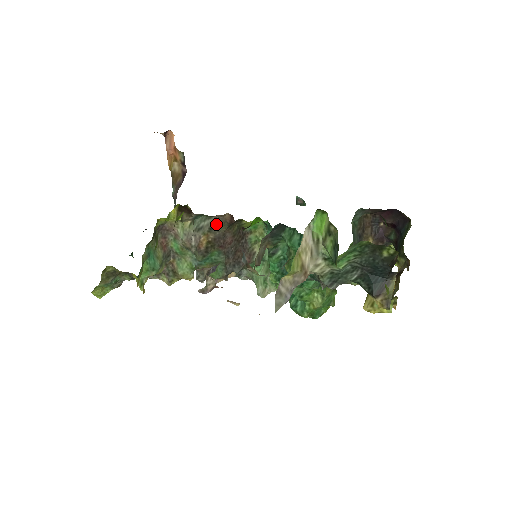
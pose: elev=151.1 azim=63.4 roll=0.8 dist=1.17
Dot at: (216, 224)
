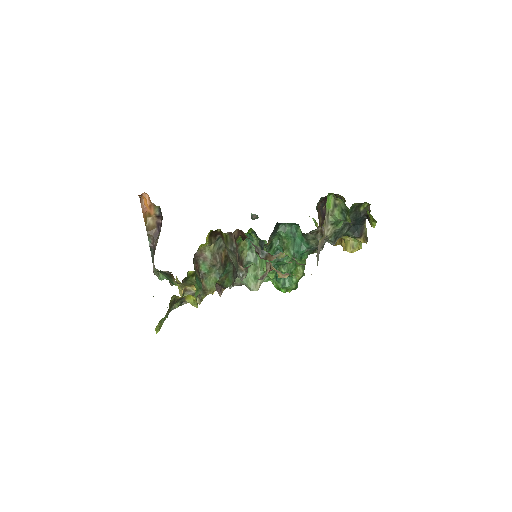
Dot at: occluded
